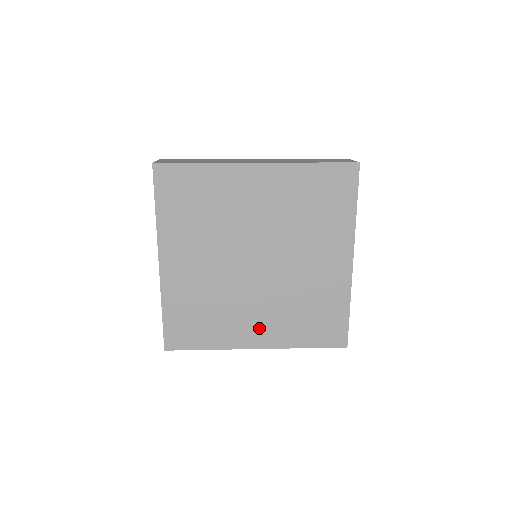
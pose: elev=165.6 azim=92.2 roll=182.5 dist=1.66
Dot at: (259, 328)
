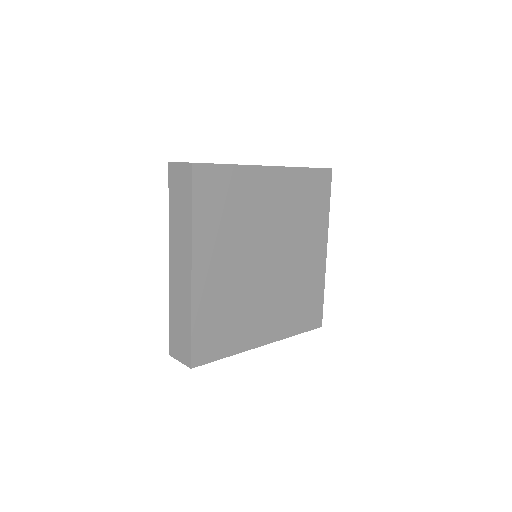
Dot at: (267, 324)
